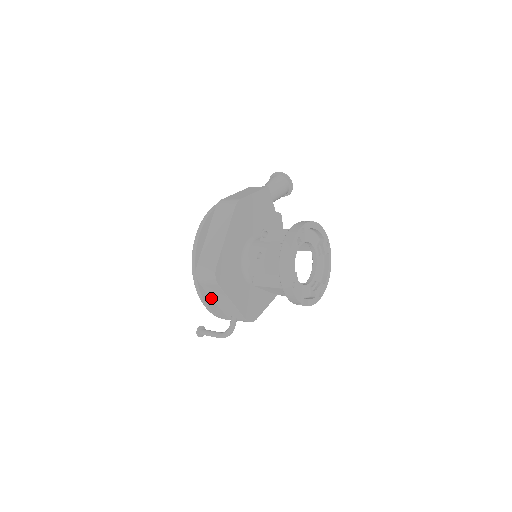
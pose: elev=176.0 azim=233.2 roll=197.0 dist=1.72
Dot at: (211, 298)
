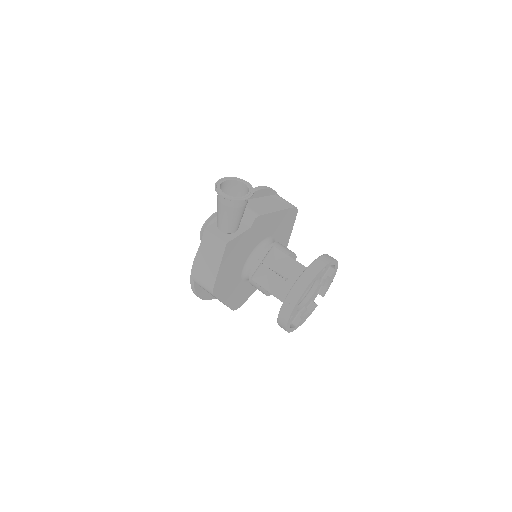
Dot at: occluded
